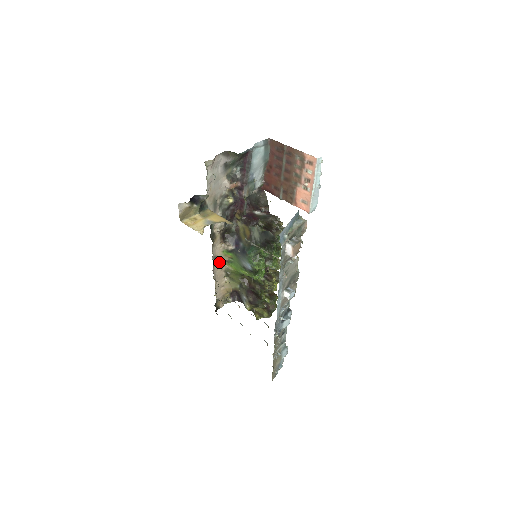
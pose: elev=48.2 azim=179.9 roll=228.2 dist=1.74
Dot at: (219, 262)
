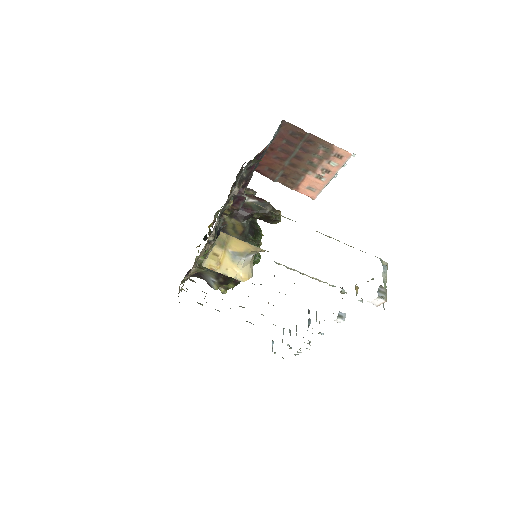
Dot at: occluded
